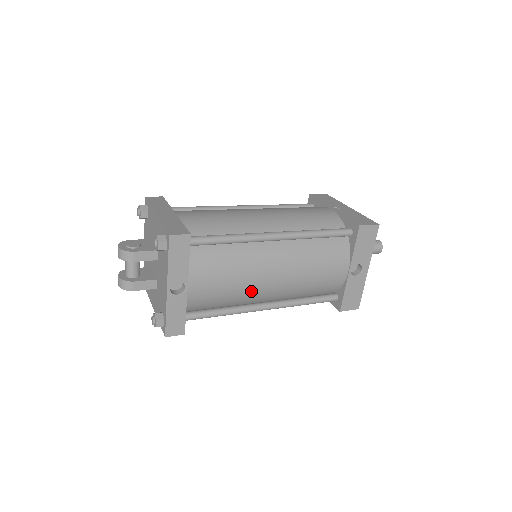
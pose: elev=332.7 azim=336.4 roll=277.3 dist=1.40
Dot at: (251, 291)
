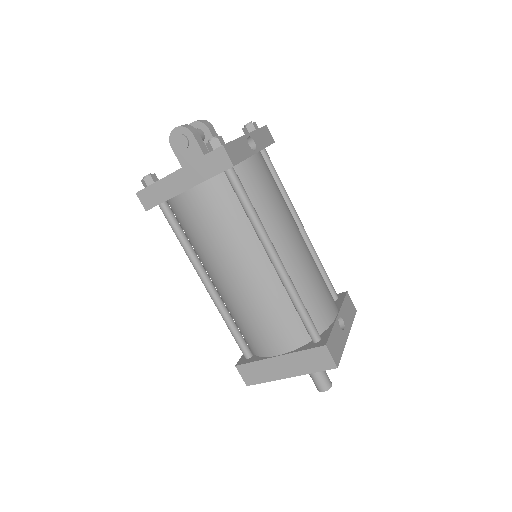
Dot at: (281, 223)
